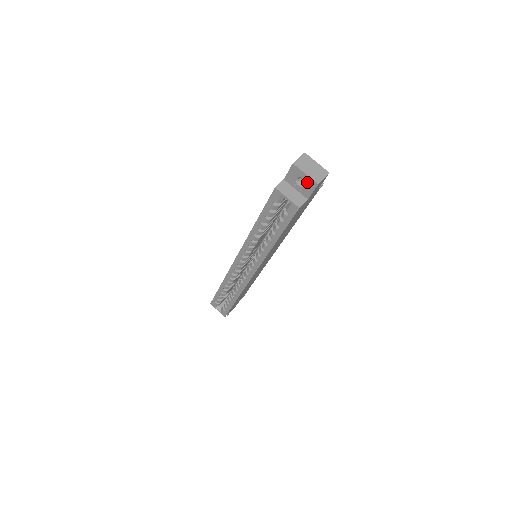
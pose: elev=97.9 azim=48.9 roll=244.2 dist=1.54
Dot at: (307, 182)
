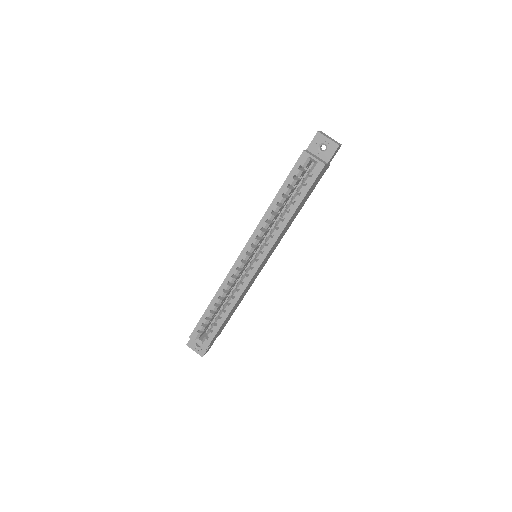
Dot at: (329, 146)
